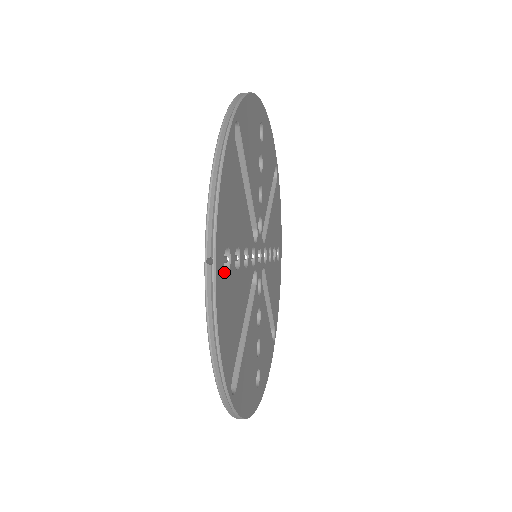
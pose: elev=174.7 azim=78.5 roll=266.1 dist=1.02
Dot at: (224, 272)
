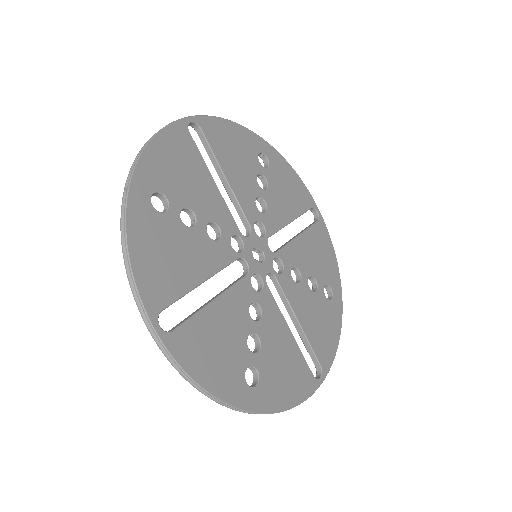
Dot at: (151, 207)
